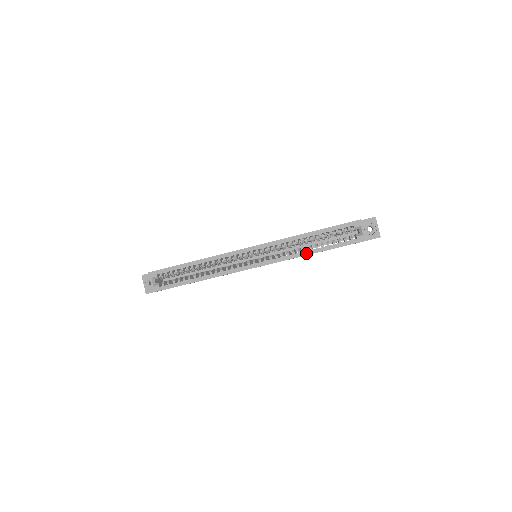
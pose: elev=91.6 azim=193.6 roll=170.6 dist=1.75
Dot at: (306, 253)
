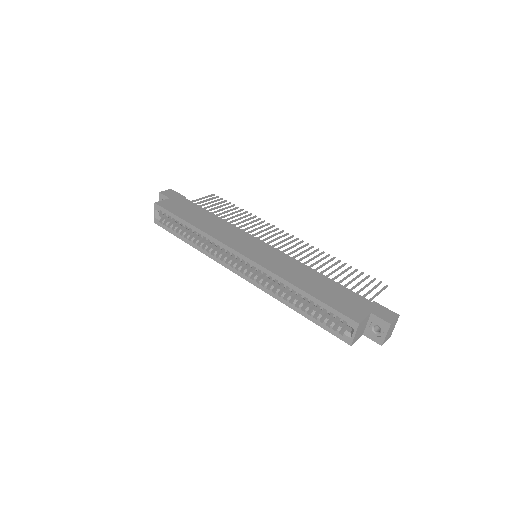
Dot at: (288, 304)
